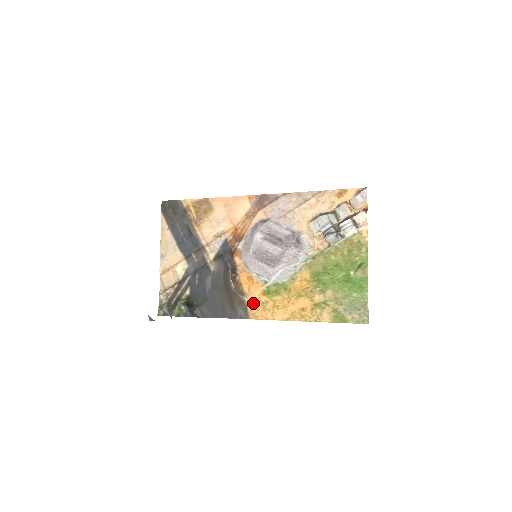
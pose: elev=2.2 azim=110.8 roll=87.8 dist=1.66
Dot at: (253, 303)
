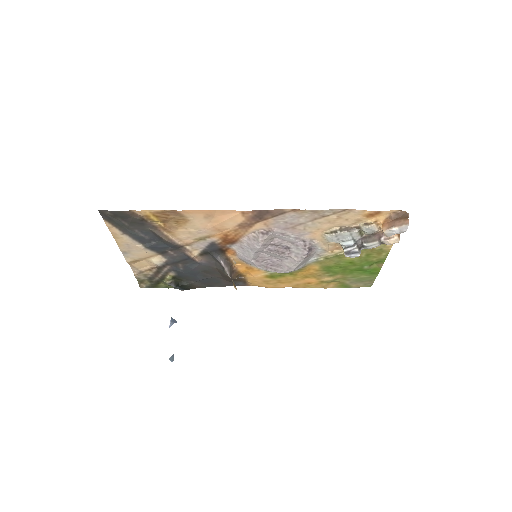
Dot at: (254, 280)
